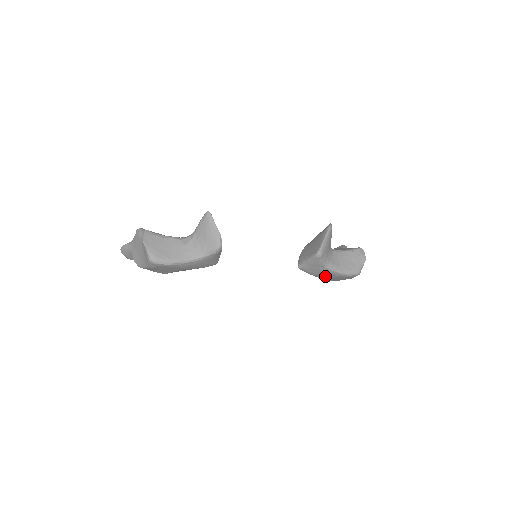
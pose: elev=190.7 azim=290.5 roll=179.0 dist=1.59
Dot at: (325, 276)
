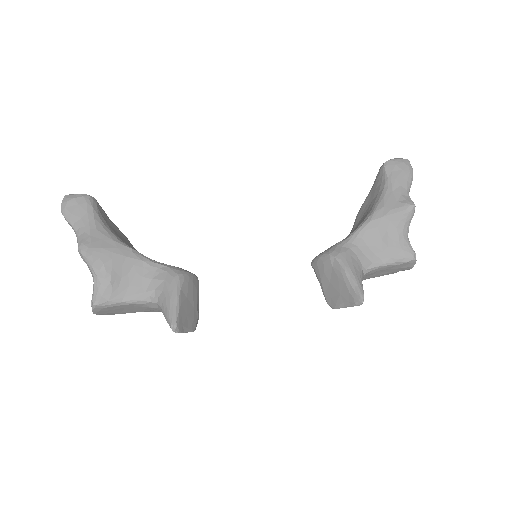
Dot at: occluded
